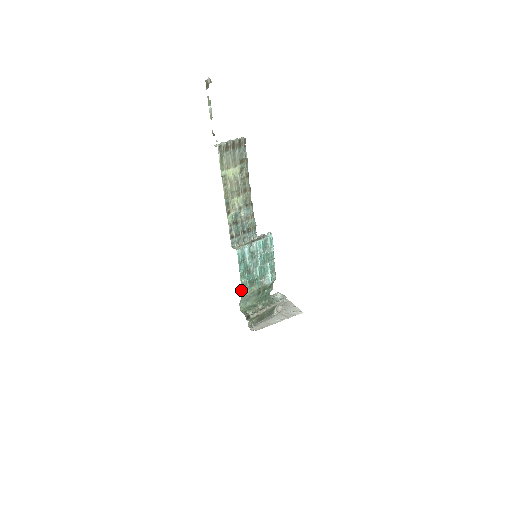
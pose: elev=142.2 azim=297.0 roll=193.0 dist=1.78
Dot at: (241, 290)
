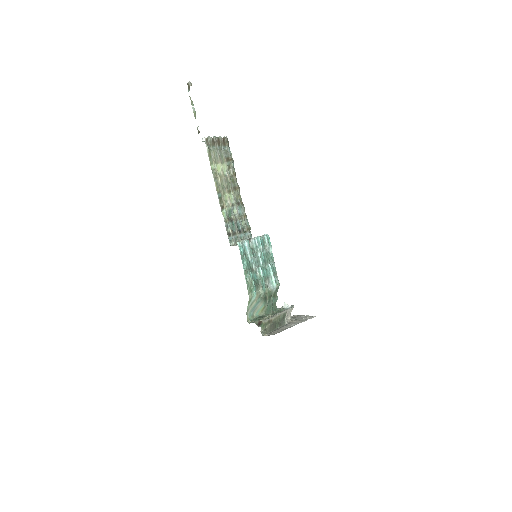
Dot at: occluded
